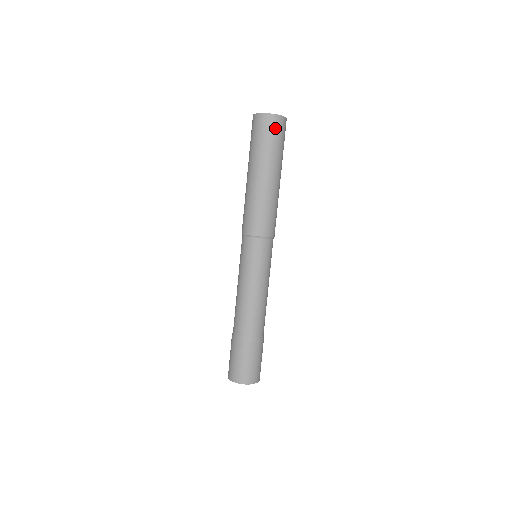
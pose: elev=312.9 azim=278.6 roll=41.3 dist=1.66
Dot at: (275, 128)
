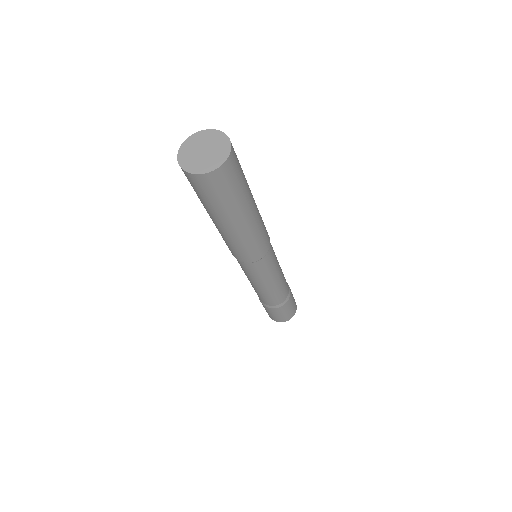
Dot at: (235, 169)
